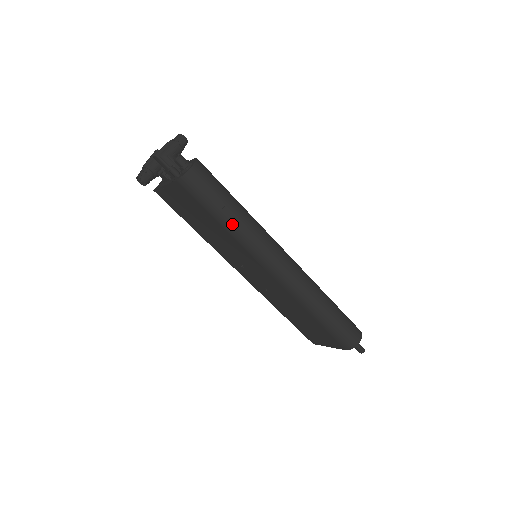
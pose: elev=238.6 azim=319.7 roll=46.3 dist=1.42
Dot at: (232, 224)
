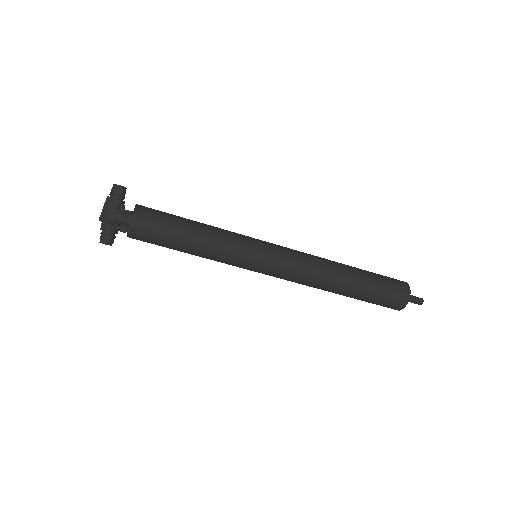
Dot at: (202, 252)
